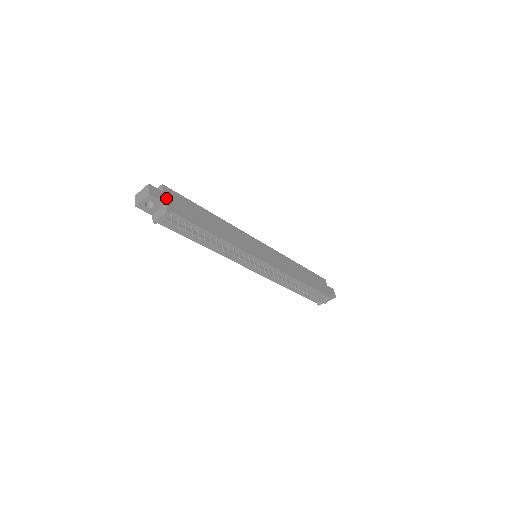
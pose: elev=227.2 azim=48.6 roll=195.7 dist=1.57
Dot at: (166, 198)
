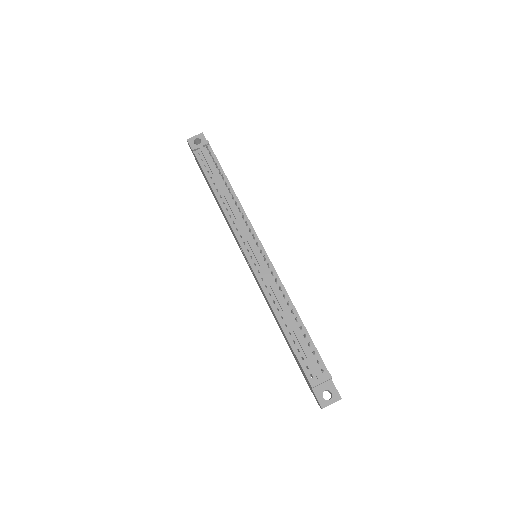
Dot at: occluded
